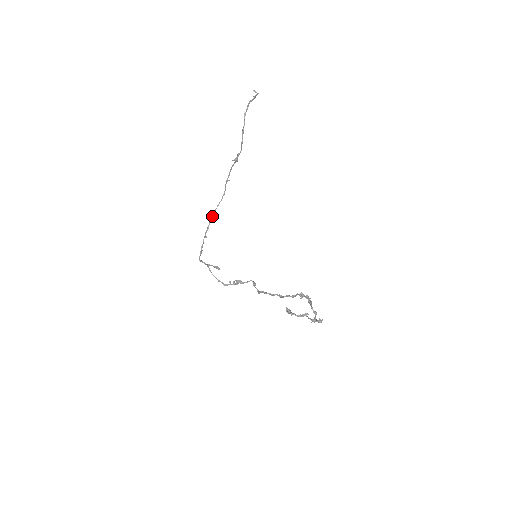
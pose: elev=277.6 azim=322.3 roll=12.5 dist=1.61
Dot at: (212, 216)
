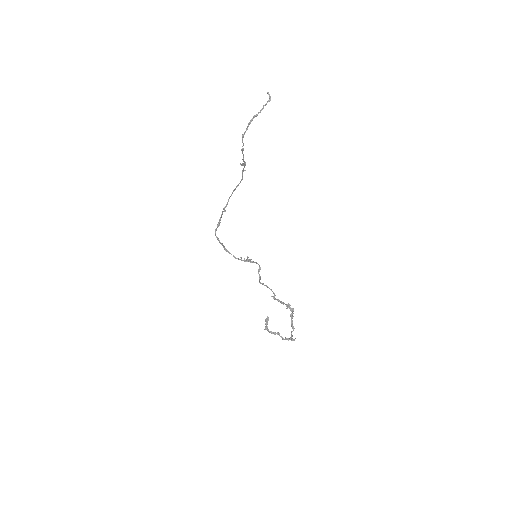
Dot at: (231, 195)
